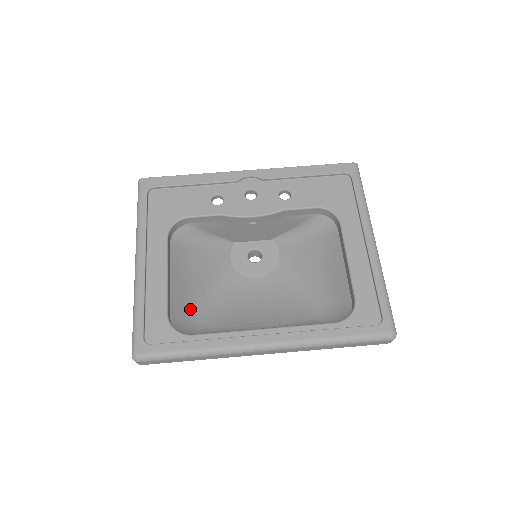
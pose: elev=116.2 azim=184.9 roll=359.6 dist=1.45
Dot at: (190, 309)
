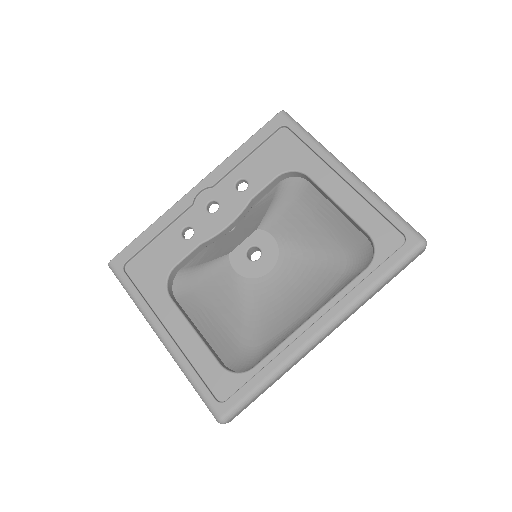
Dot at: (235, 342)
